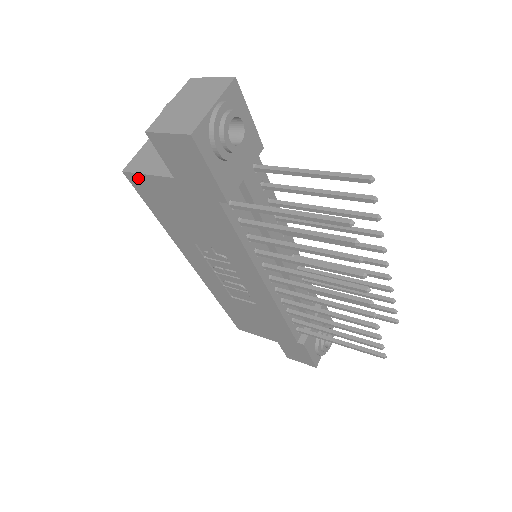
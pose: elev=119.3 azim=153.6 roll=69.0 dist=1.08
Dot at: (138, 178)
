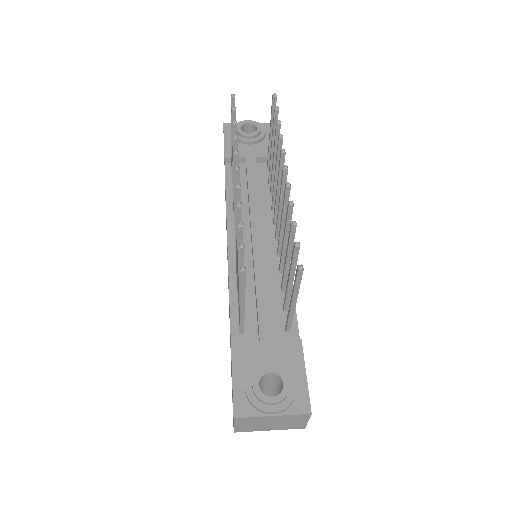
Dot at: occluded
